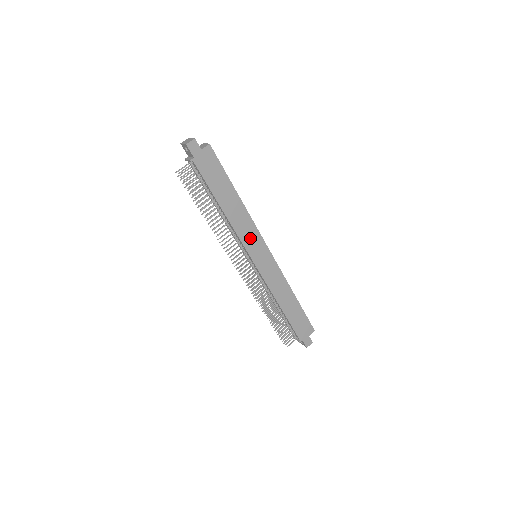
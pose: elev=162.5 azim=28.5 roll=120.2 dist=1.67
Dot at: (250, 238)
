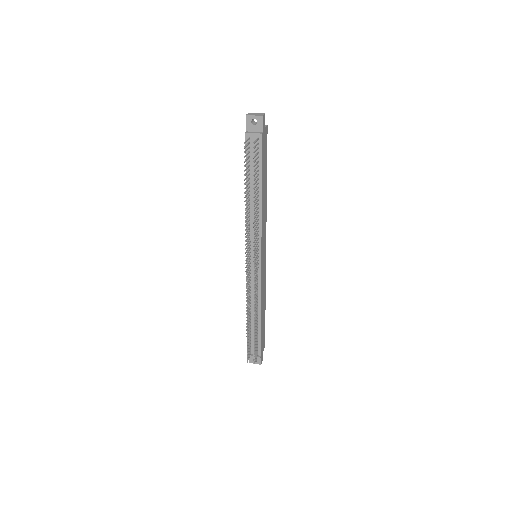
Dot at: (263, 233)
